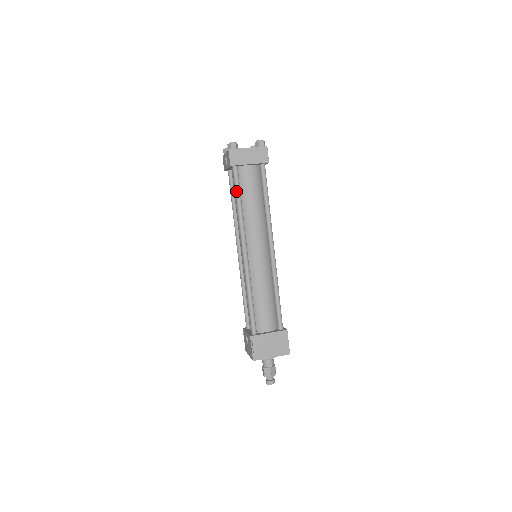
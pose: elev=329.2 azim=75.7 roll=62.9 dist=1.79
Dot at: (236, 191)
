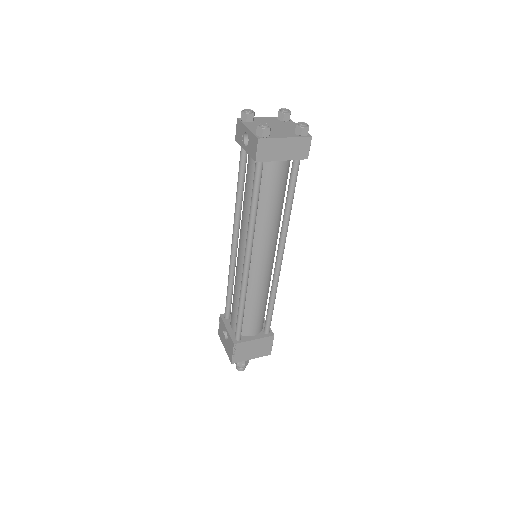
Dot at: (254, 193)
